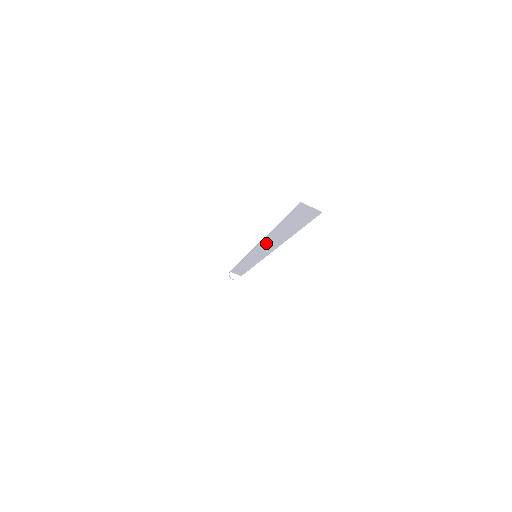
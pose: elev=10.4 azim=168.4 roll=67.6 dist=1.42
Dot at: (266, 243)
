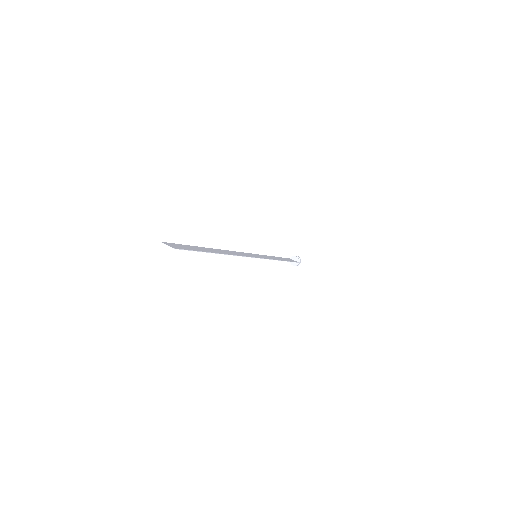
Dot at: (231, 252)
